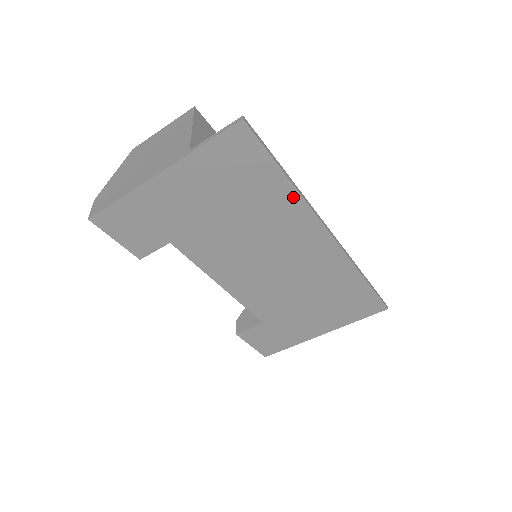
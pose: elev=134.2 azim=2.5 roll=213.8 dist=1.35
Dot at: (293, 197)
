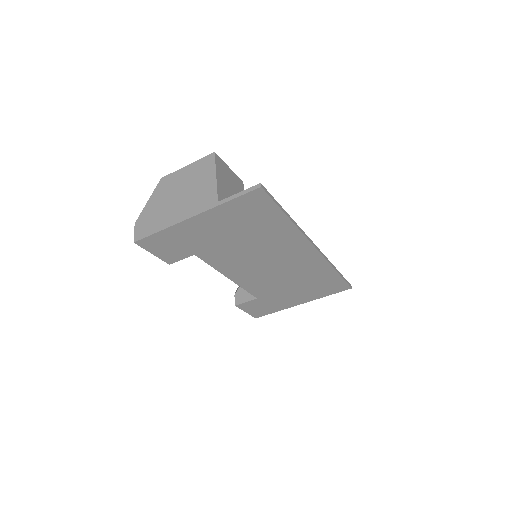
Dot at: (291, 228)
